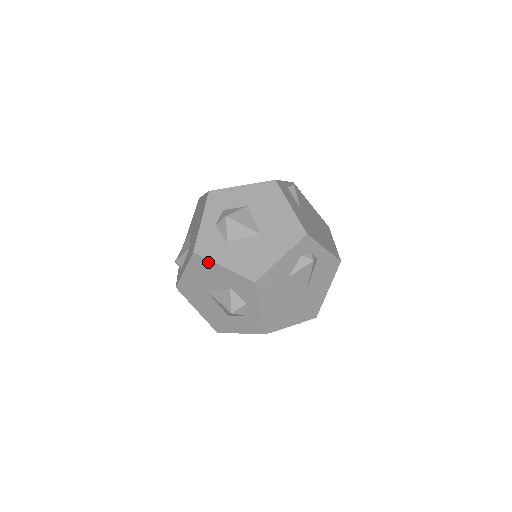
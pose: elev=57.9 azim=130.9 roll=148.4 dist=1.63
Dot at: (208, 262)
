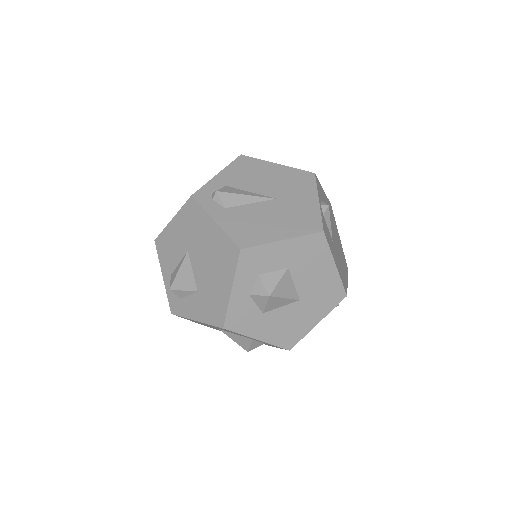
Dot at: occluded
